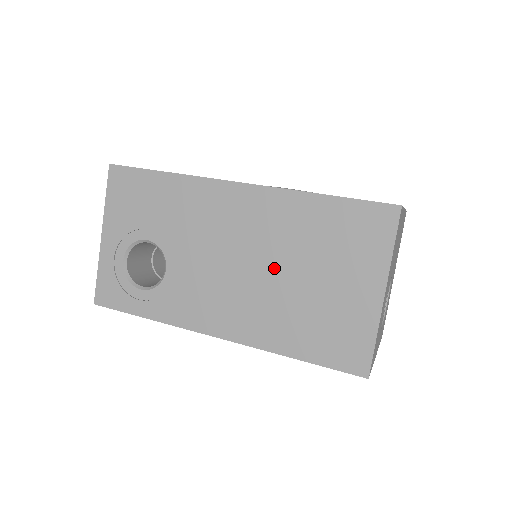
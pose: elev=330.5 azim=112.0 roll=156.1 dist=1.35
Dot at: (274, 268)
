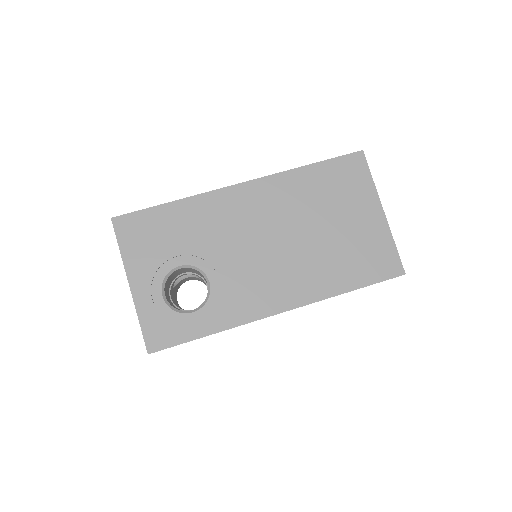
Dot at: (301, 232)
